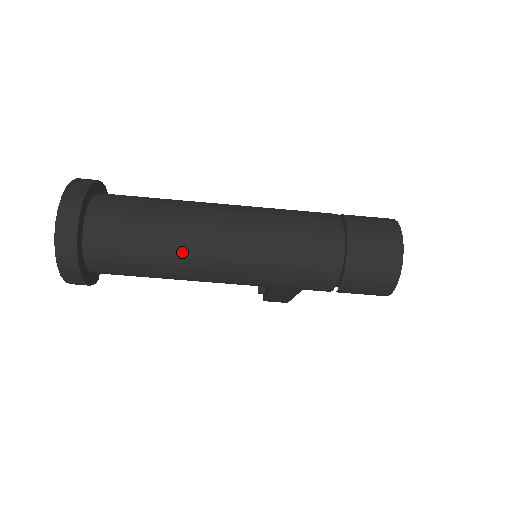
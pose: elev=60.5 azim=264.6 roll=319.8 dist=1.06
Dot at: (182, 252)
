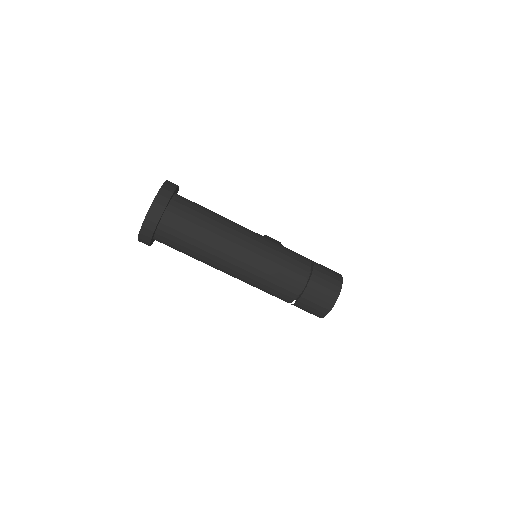
Dot at: (211, 257)
